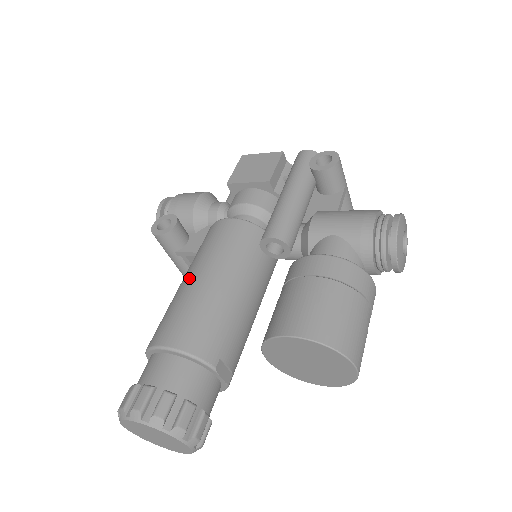
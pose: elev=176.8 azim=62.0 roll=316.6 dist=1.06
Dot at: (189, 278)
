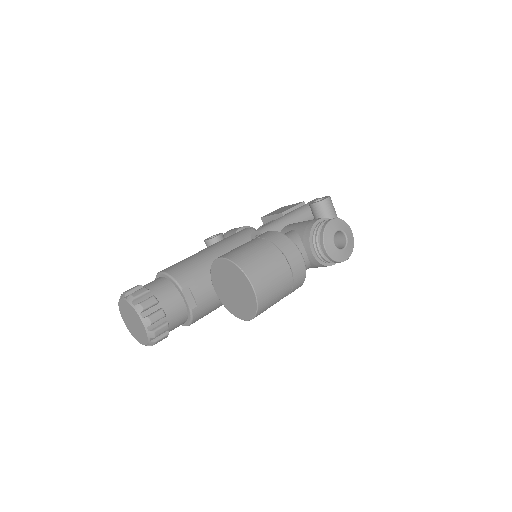
Dot at: occluded
